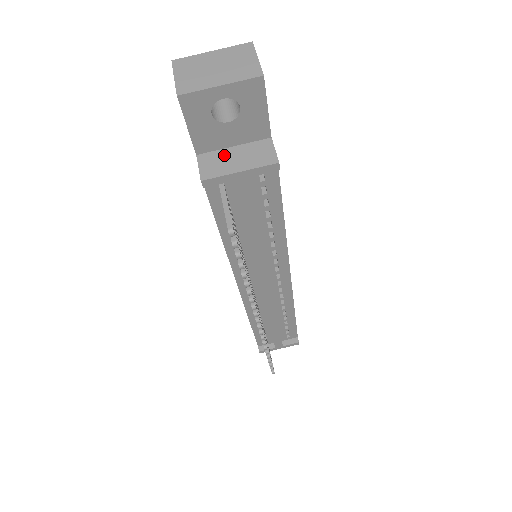
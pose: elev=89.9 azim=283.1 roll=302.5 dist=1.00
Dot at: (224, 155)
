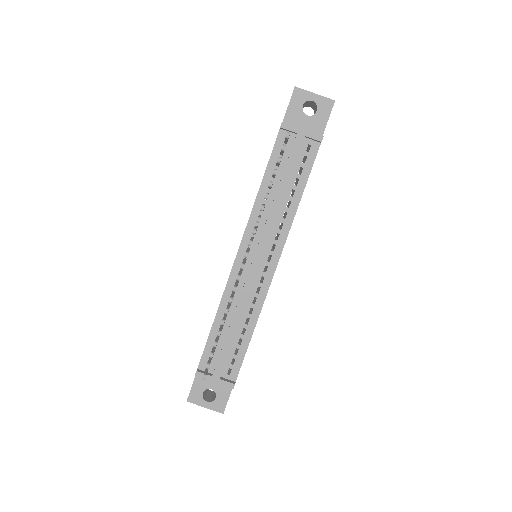
Dot at: occluded
